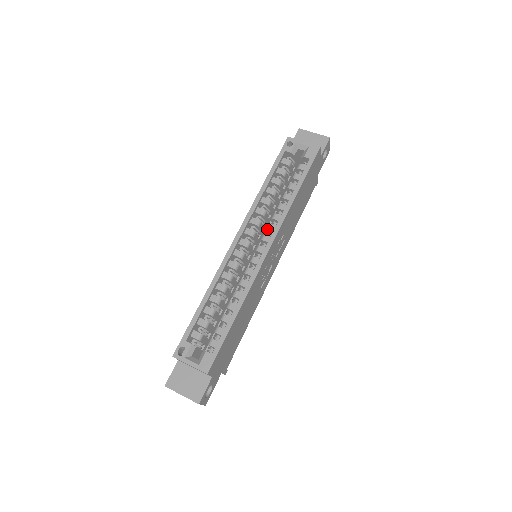
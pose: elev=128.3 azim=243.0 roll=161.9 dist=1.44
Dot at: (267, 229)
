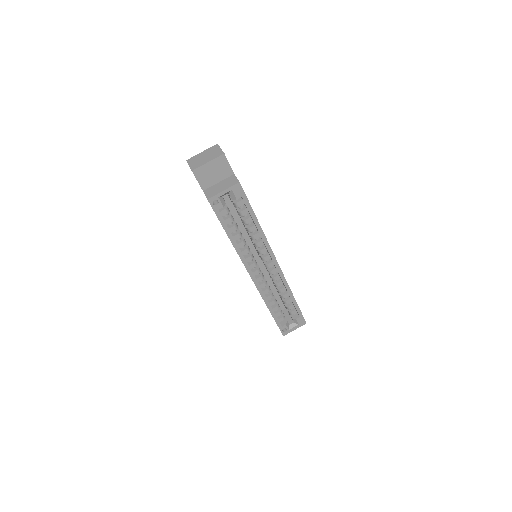
Dot at: occluded
